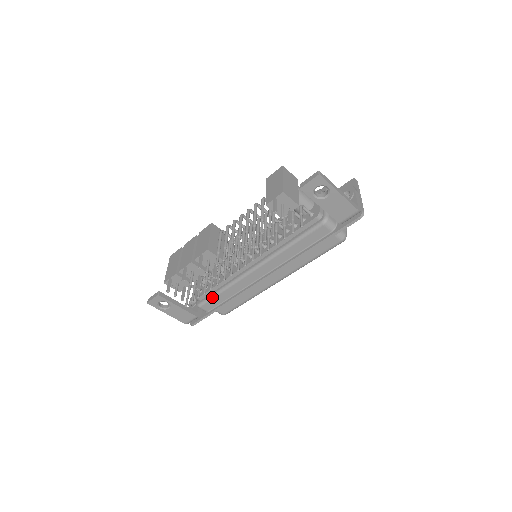
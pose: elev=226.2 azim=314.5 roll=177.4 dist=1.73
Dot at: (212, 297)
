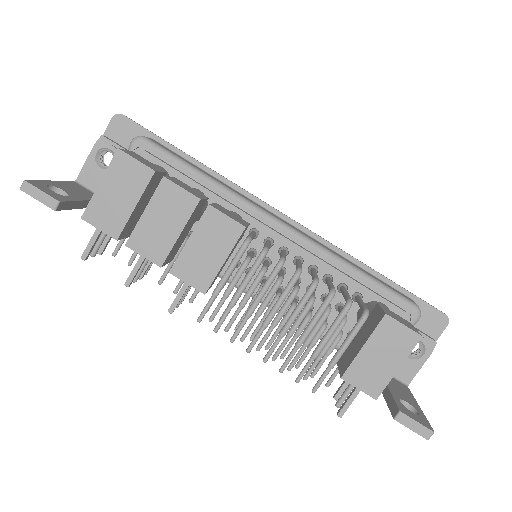
Dot at: occluded
